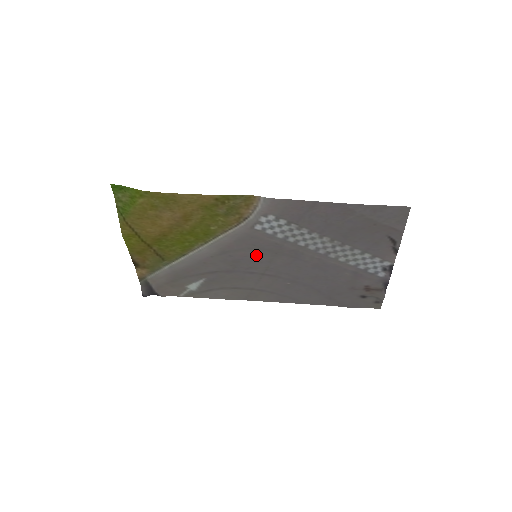
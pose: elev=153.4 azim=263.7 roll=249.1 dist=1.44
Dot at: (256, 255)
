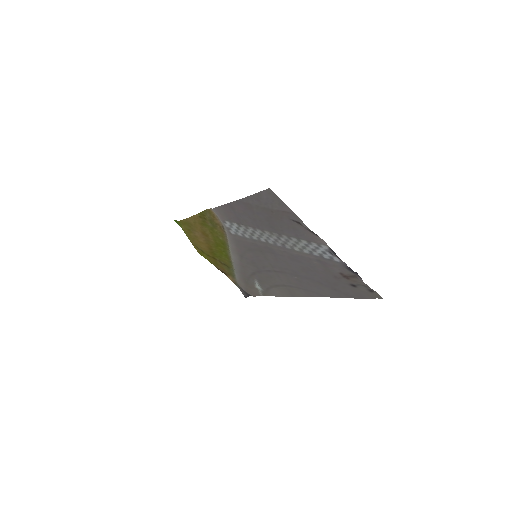
Dot at: (256, 255)
